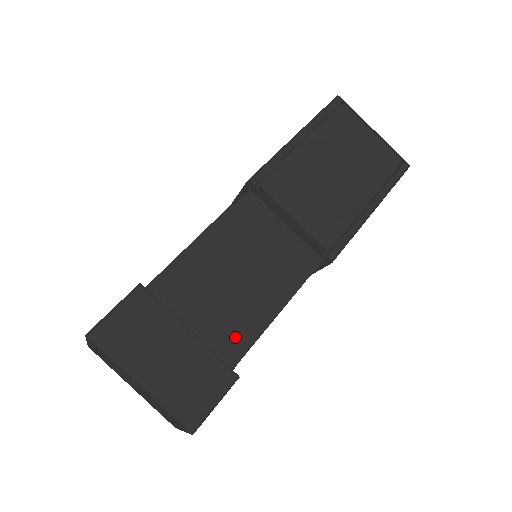
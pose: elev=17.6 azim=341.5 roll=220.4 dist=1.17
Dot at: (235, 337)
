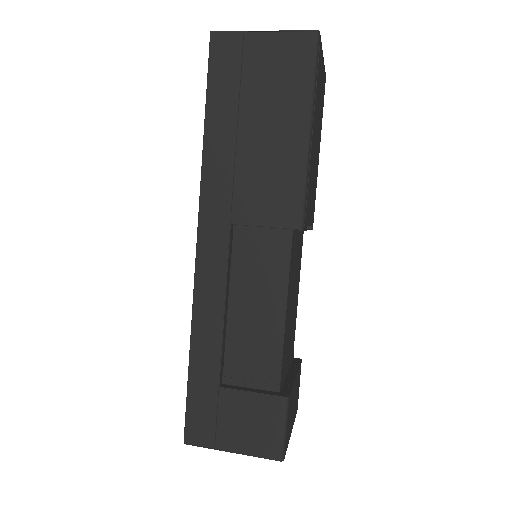
Dot at: (293, 342)
